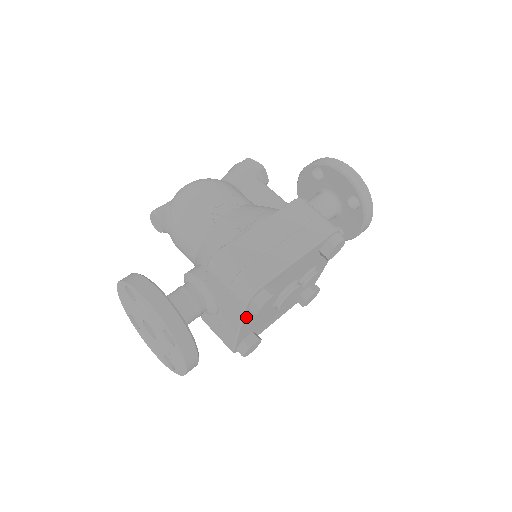
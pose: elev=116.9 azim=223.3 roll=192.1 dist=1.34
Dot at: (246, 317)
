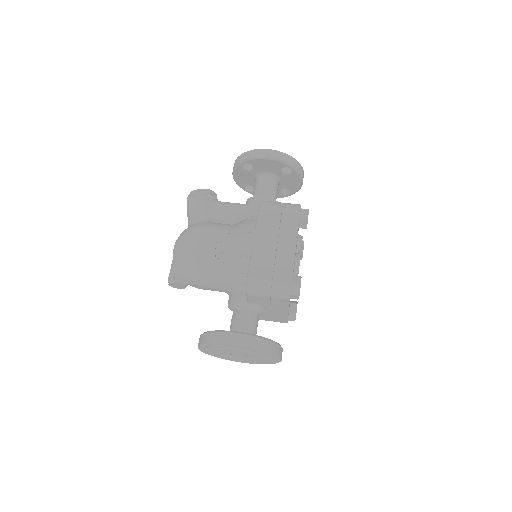
Dot at: occluded
